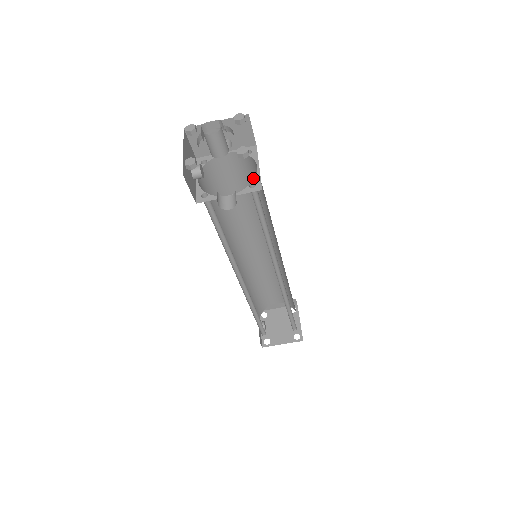
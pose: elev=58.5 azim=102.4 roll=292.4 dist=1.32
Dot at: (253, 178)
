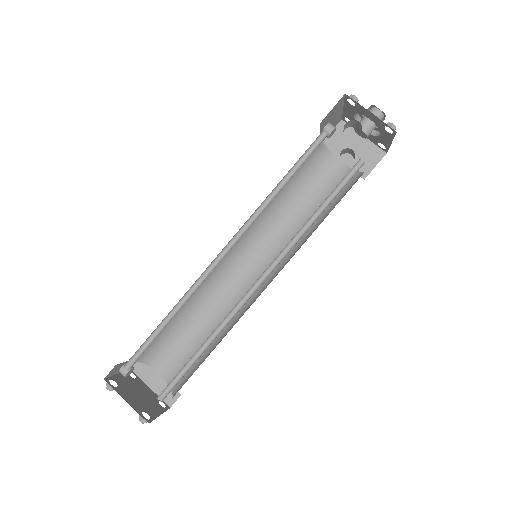
Dot at: occluded
